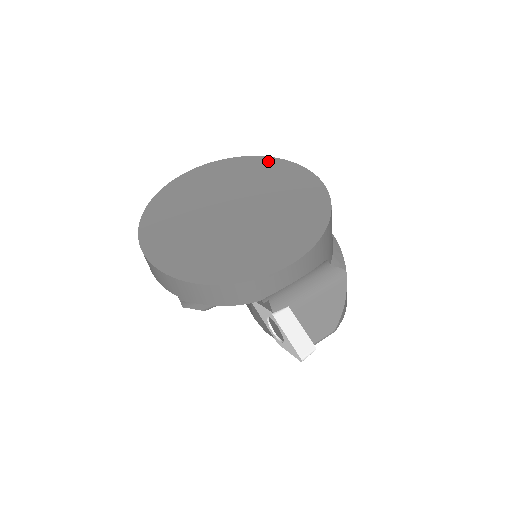
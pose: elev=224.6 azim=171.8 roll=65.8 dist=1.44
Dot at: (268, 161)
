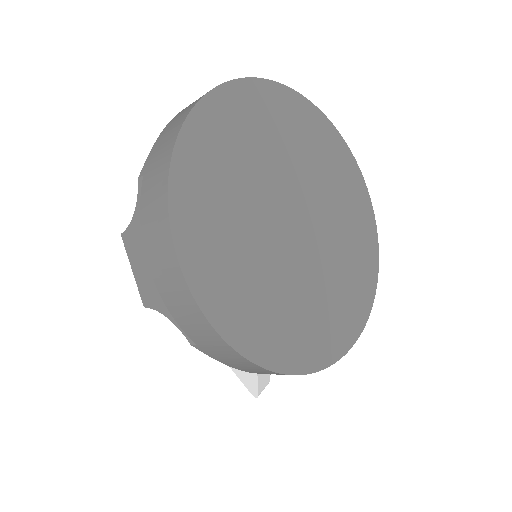
Dot at: (330, 131)
